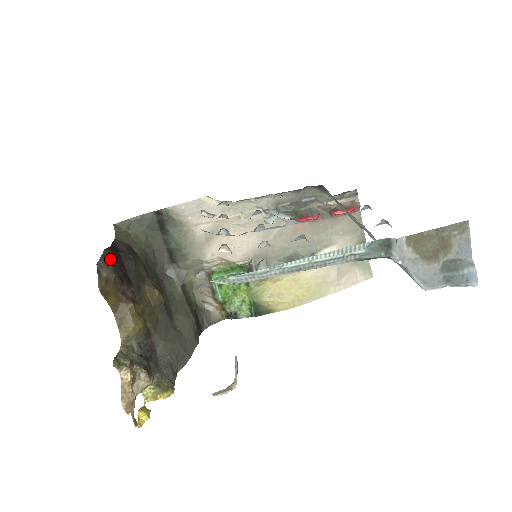
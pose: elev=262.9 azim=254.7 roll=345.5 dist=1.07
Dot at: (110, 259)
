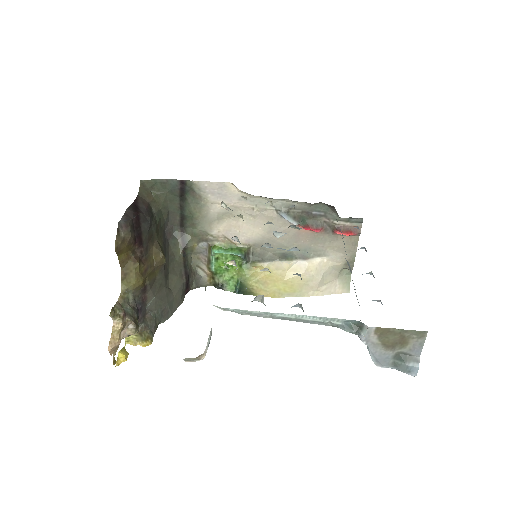
Dot at: (130, 220)
